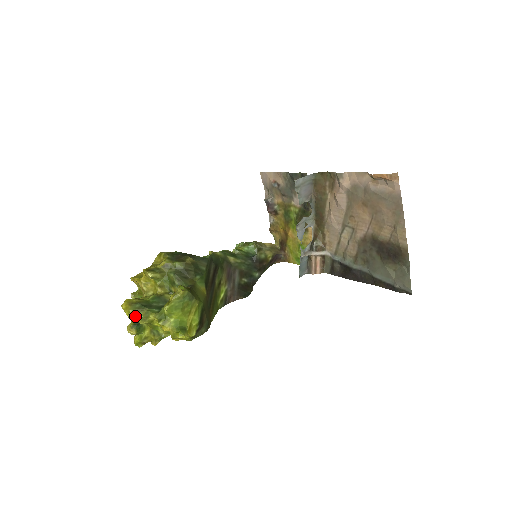
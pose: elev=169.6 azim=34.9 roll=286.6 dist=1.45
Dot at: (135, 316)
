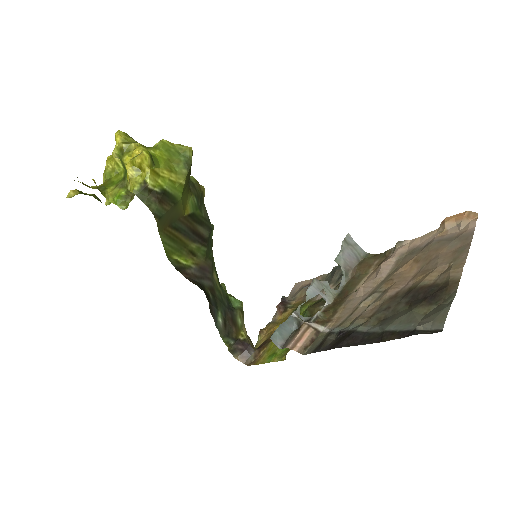
Dot at: (124, 135)
